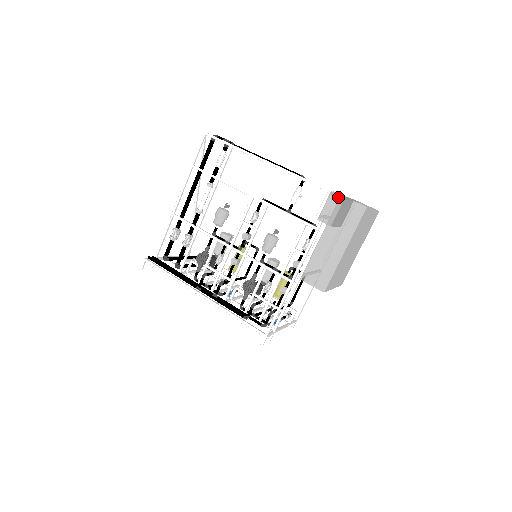
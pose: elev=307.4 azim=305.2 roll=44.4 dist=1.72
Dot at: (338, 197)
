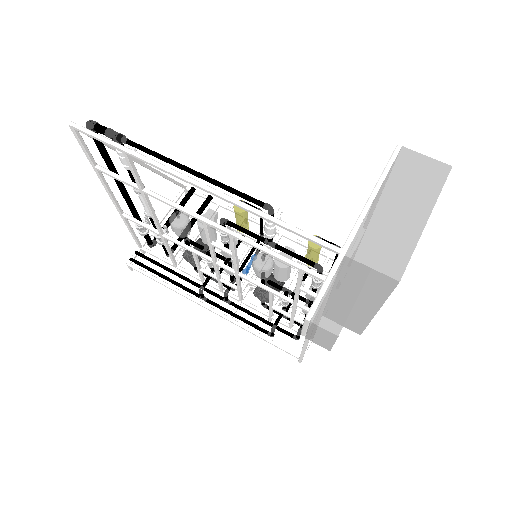
Dot at: (326, 332)
